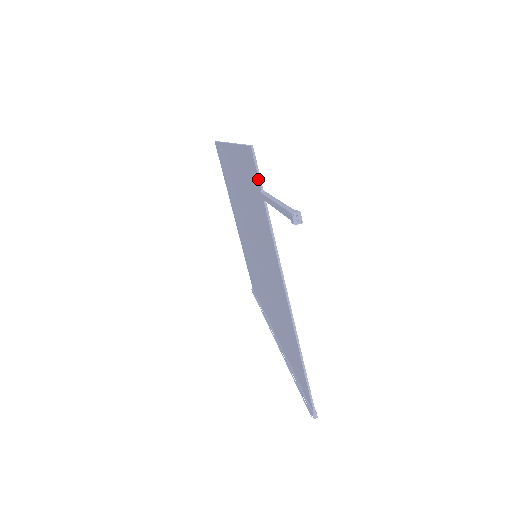
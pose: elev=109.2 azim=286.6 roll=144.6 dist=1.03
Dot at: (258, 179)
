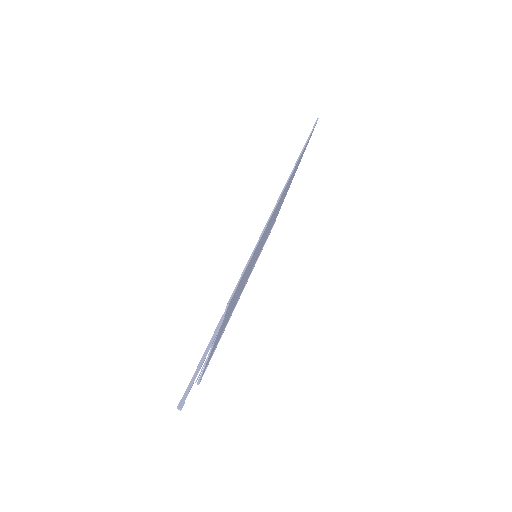
Dot at: (224, 313)
